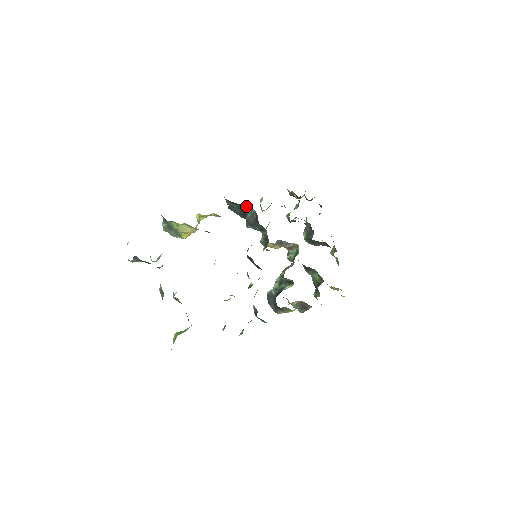
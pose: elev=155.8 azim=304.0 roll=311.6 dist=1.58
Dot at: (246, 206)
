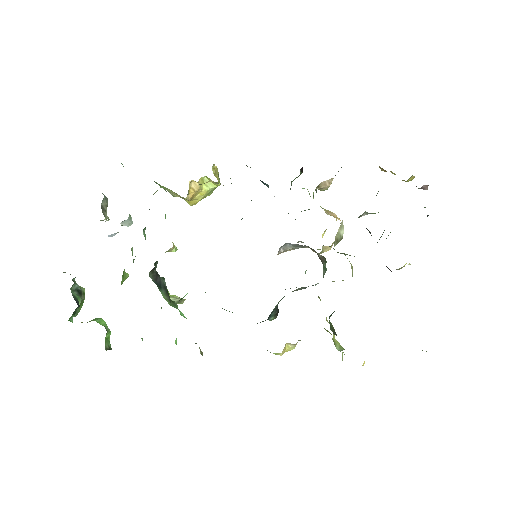
Dot at: occluded
